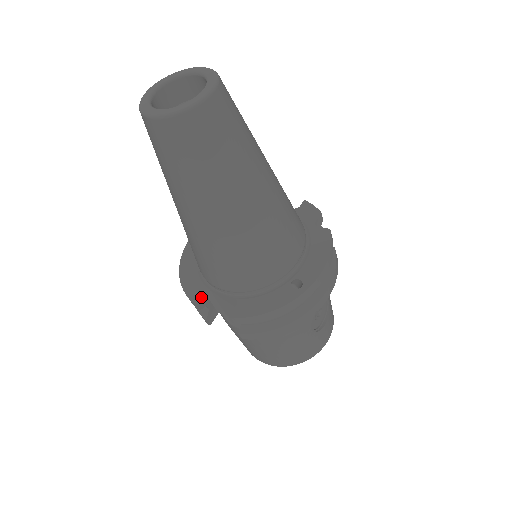
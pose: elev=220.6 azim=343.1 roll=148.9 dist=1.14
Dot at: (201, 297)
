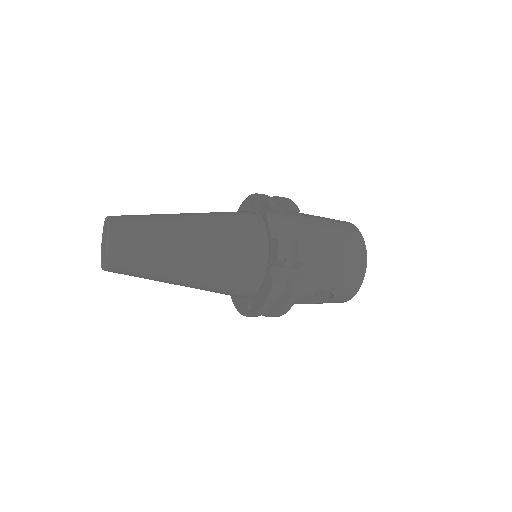
Dot at: occluded
